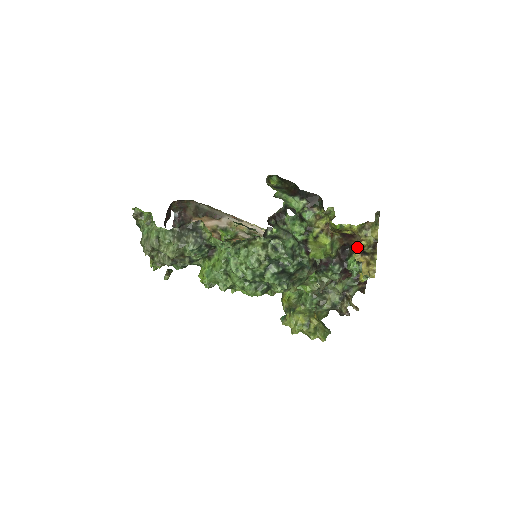
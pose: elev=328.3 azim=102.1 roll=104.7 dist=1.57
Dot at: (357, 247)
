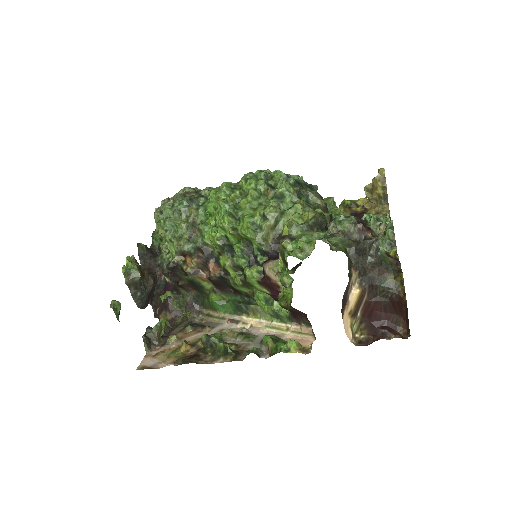
Dot at: occluded
